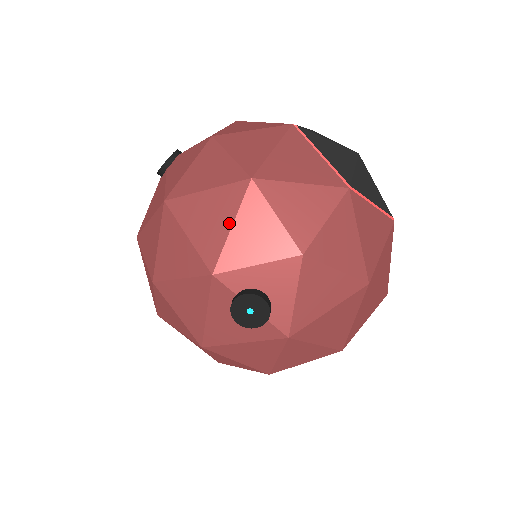
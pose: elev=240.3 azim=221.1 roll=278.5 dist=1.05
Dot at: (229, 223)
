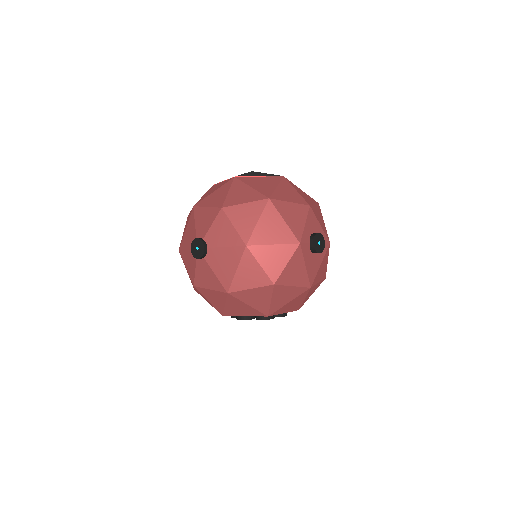
Dot at: (282, 221)
